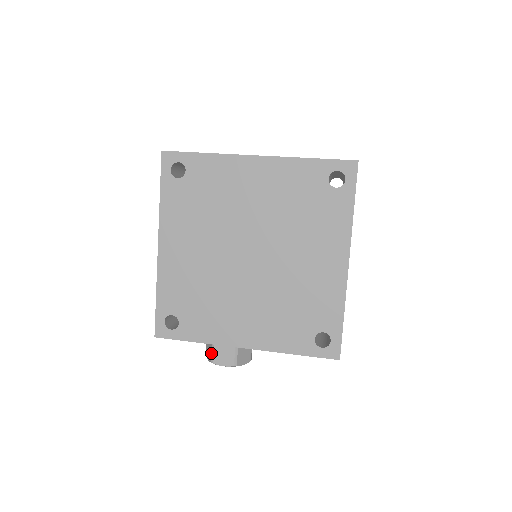
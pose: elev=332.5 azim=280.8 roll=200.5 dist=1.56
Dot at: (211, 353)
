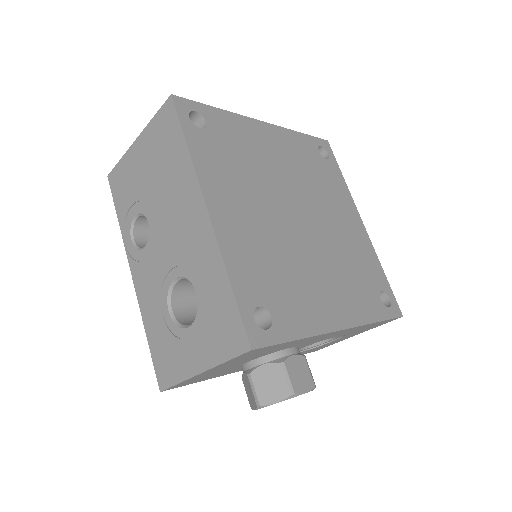
Dot at: (285, 380)
